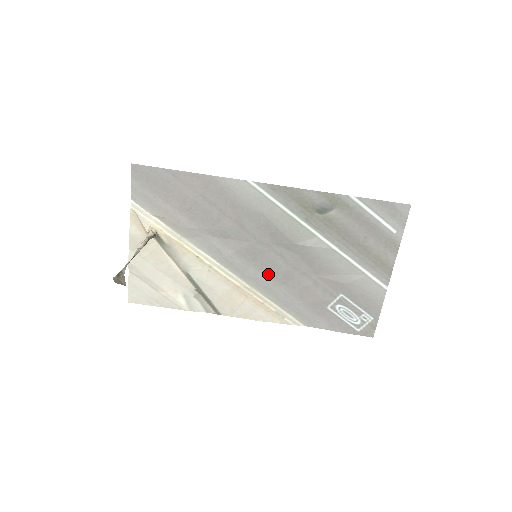
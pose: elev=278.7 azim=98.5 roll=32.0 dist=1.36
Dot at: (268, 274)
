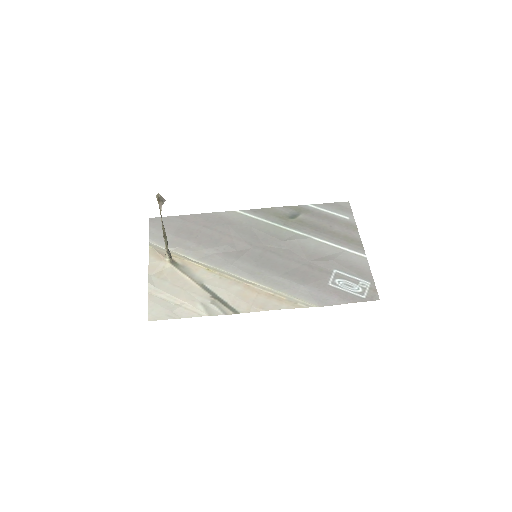
Dot at: (270, 269)
